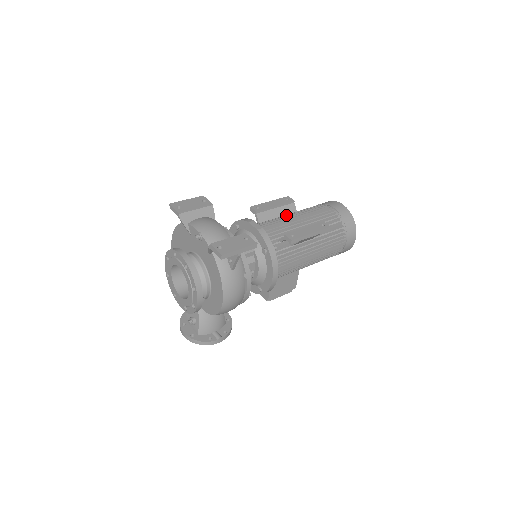
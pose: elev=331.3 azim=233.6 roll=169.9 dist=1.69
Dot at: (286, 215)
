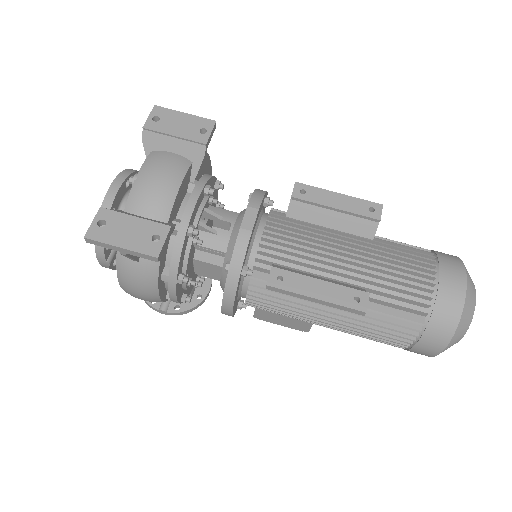
Dot at: (345, 233)
